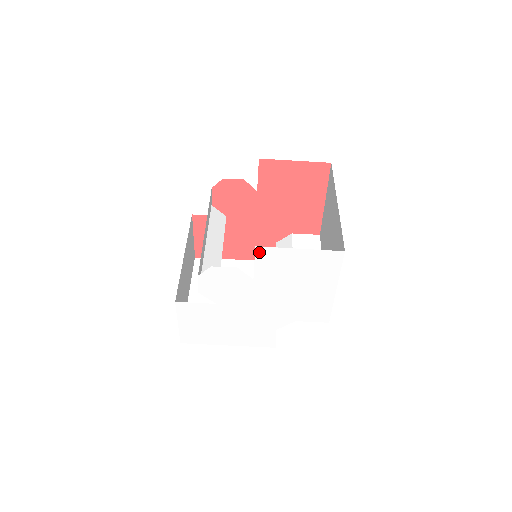
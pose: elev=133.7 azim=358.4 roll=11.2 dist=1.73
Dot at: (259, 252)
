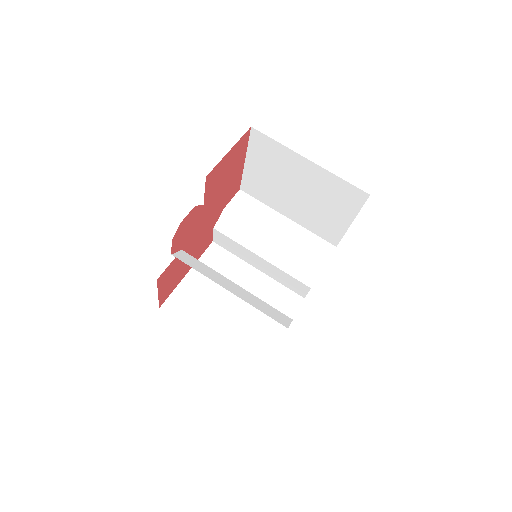
Dot at: occluded
